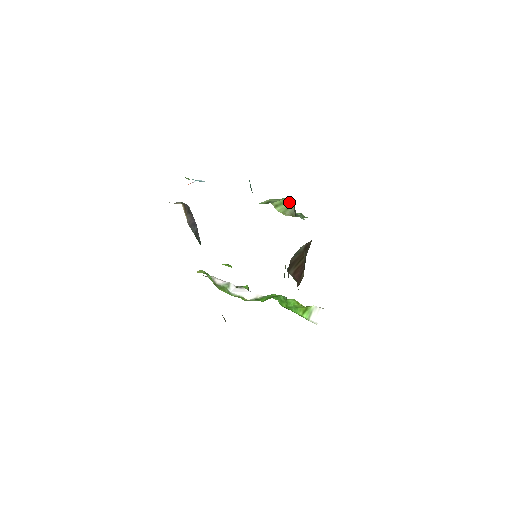
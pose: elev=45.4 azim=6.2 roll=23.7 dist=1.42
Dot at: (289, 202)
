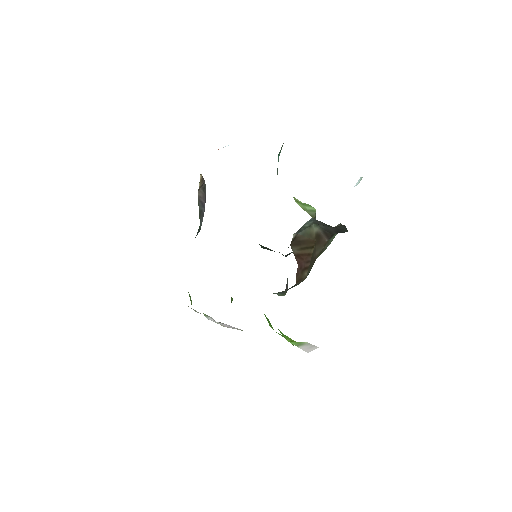
Dot at: (311, 208)
